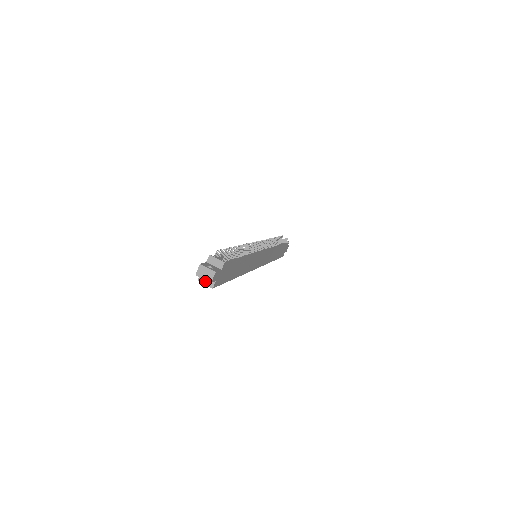
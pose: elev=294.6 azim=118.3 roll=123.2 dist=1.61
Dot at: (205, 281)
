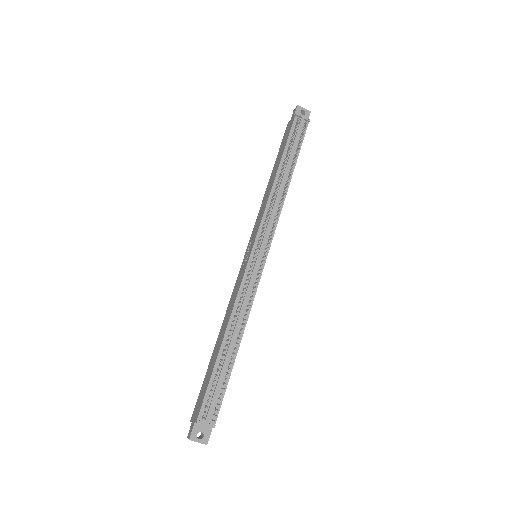
Dot at: occluded
